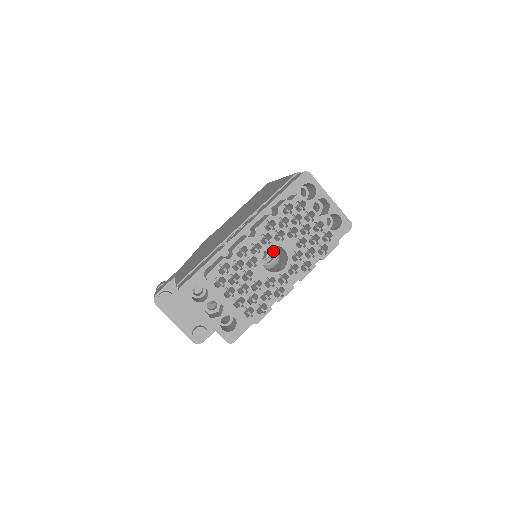
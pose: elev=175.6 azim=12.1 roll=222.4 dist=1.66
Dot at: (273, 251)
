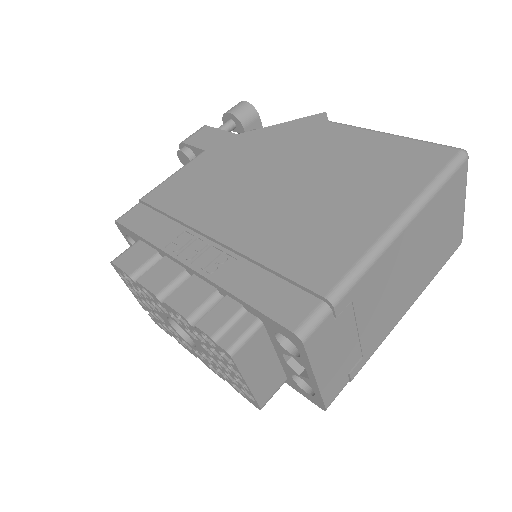
Dot at: occluded
